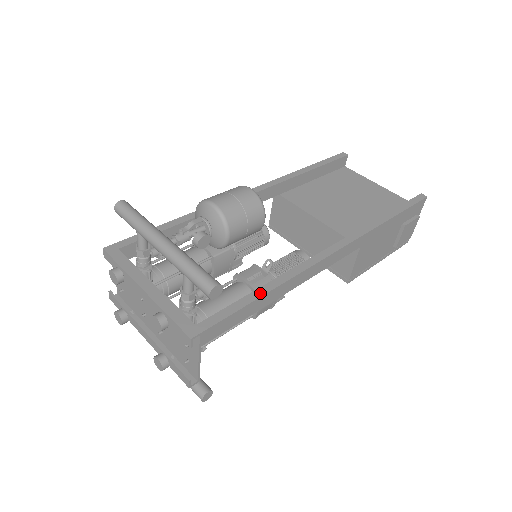
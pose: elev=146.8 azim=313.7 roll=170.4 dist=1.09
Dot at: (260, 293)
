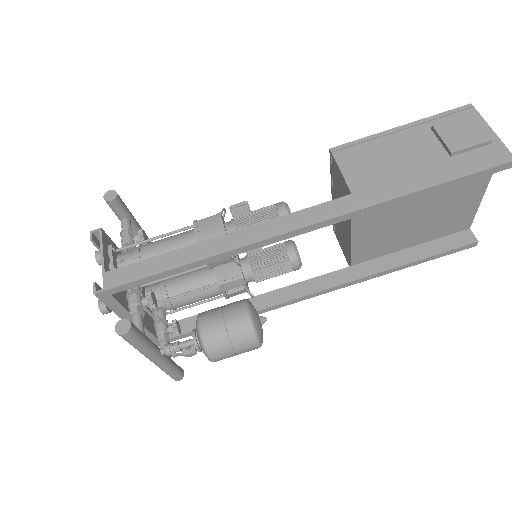
Dot at: occluded
